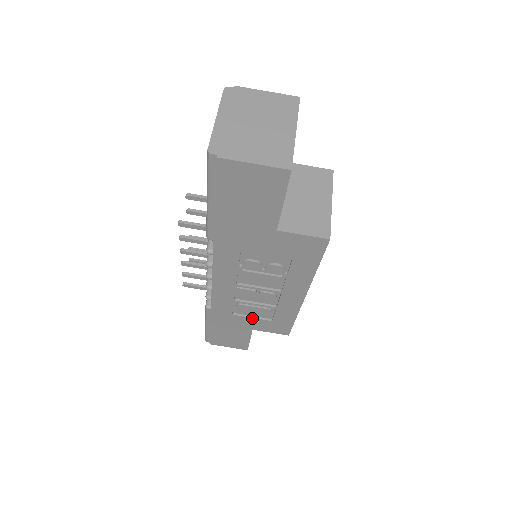
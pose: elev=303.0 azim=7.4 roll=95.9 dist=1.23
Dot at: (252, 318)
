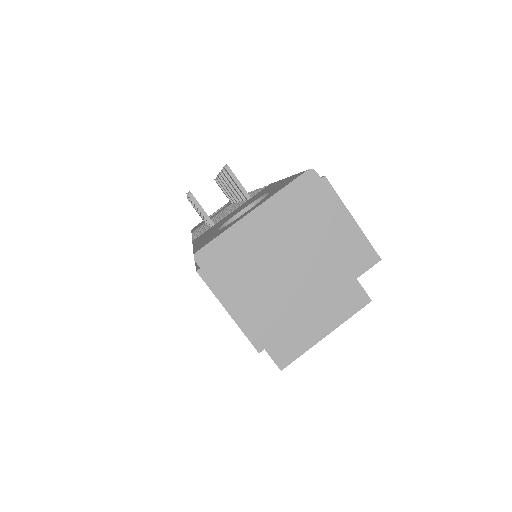
Dot at: occluded
